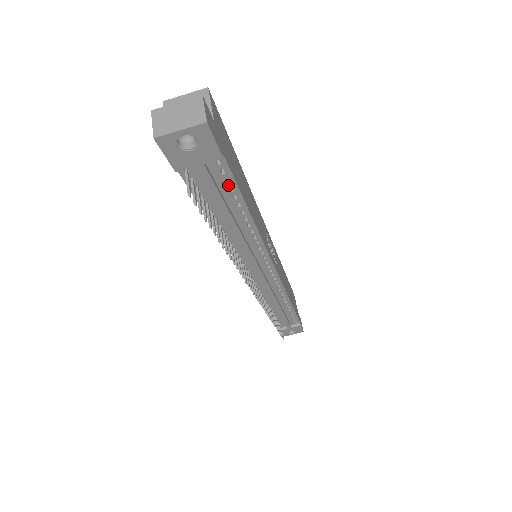
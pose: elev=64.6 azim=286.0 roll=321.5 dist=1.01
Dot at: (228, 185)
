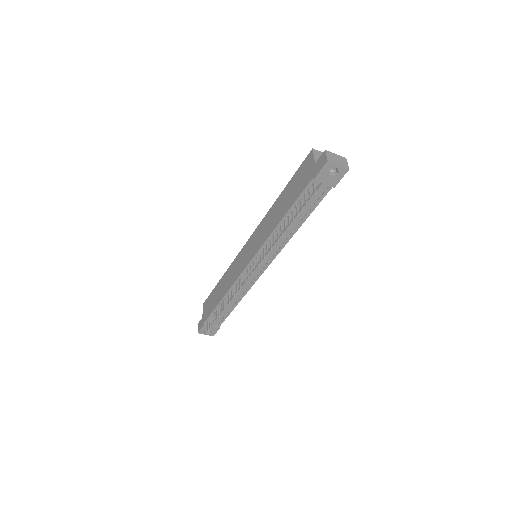
Dot at: (316, 202)
